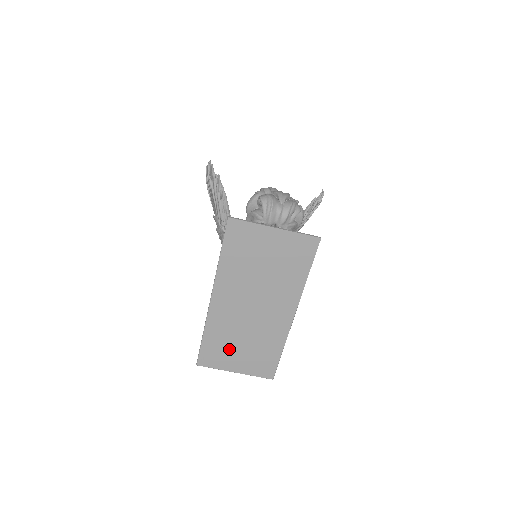
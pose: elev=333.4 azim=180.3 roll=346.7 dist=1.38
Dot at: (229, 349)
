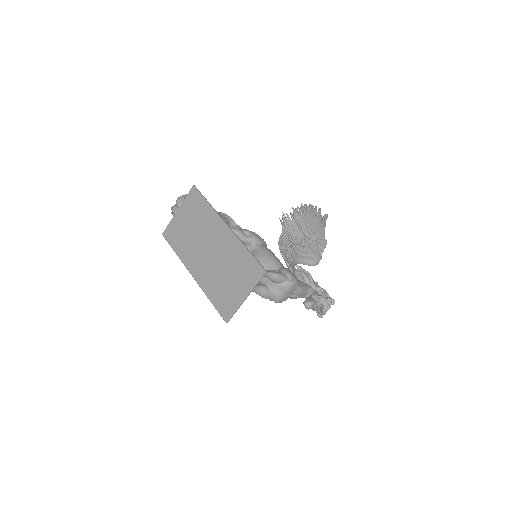
Dot at: (226, 289)
